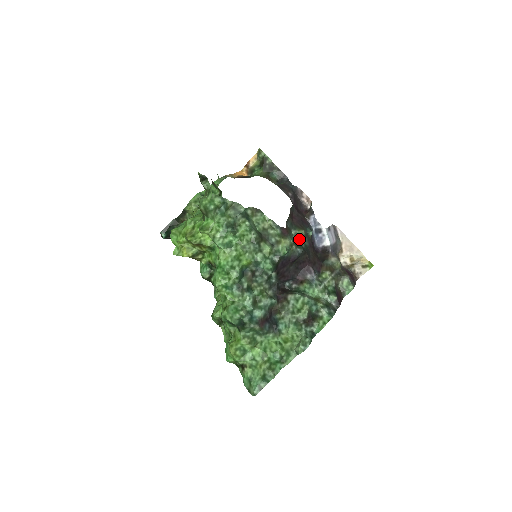
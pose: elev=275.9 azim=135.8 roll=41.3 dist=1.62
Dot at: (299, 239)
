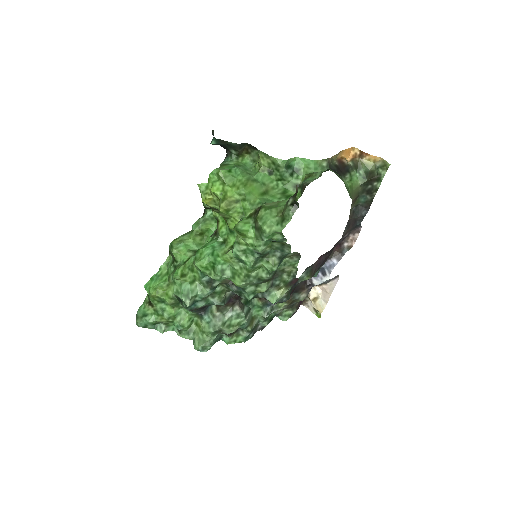
Dot at: occluded
